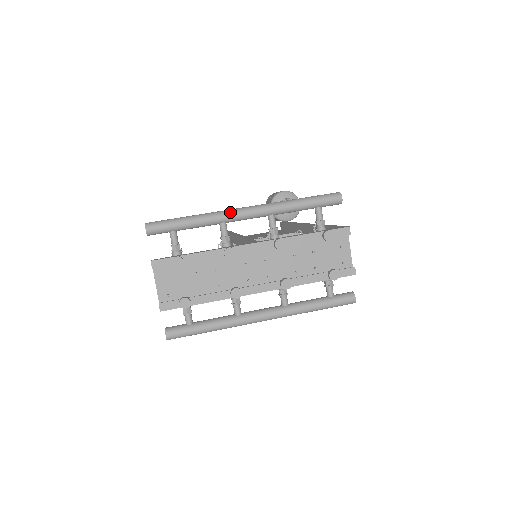
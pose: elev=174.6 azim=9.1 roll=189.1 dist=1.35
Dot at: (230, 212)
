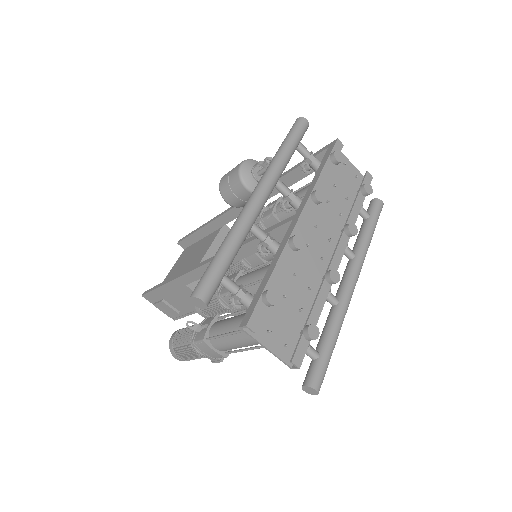
Dot at: (250, 207)
